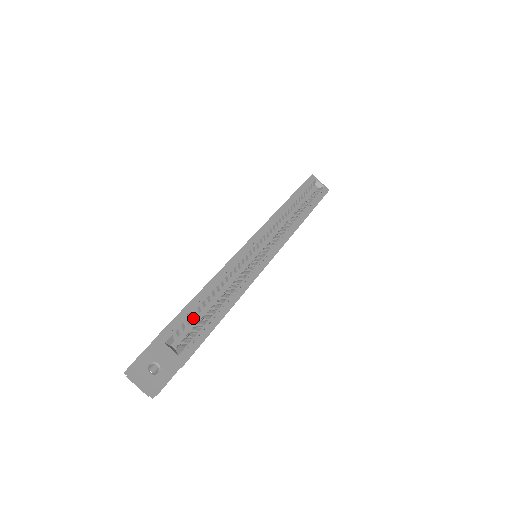
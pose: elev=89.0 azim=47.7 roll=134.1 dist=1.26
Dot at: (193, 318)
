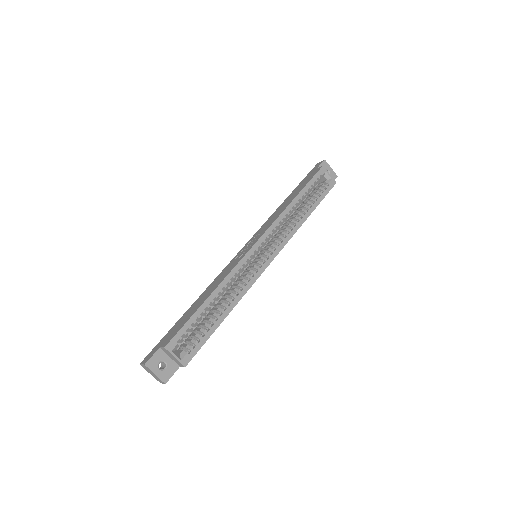
Dot at: (195, 326)
